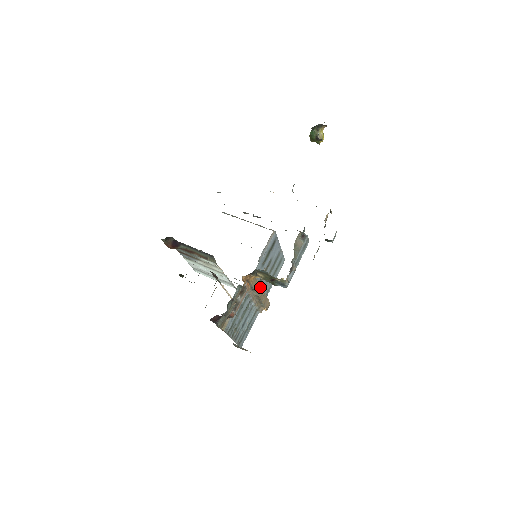
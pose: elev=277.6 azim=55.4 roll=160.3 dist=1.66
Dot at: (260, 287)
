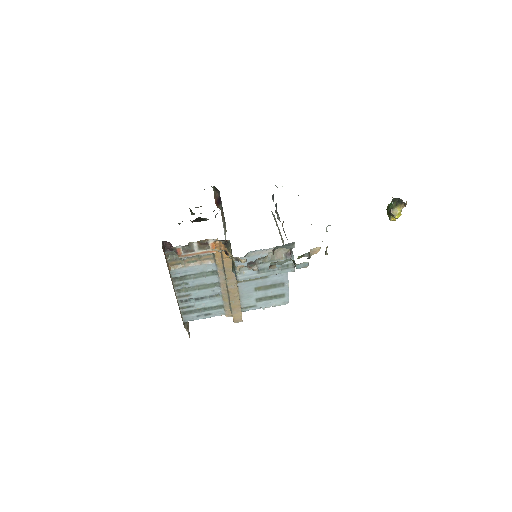
Dot at: (235, 281)
